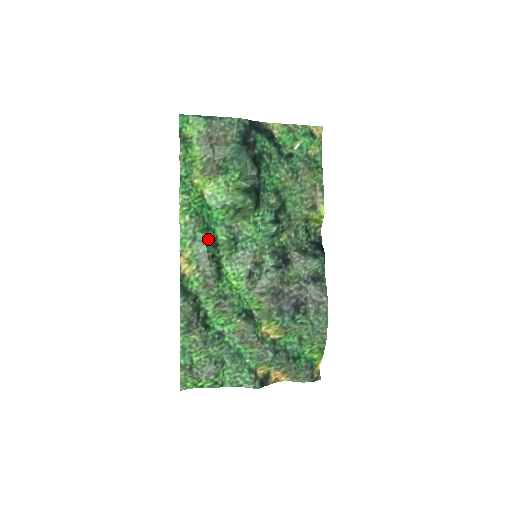
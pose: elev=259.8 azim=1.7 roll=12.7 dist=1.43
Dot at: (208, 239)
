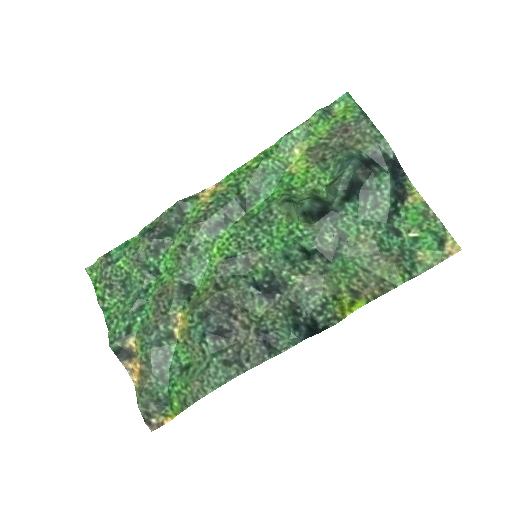
Dot at: (246, 197)
